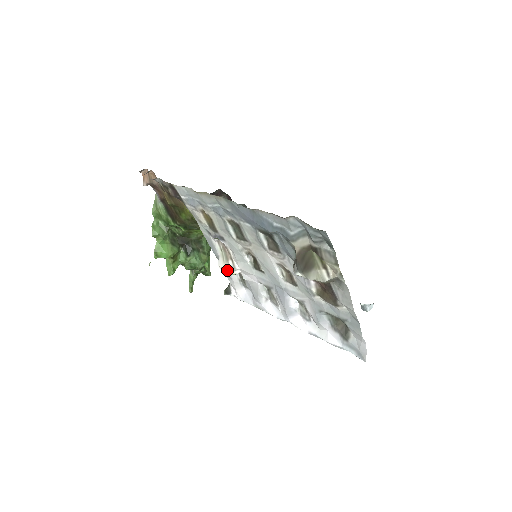
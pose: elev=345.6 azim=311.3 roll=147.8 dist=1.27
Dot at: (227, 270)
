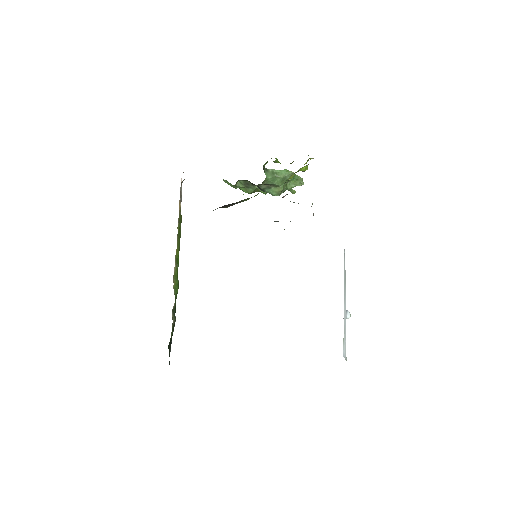
Dot at: occluded
